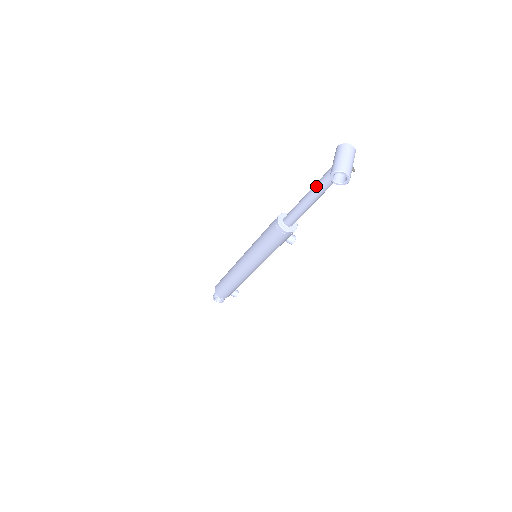
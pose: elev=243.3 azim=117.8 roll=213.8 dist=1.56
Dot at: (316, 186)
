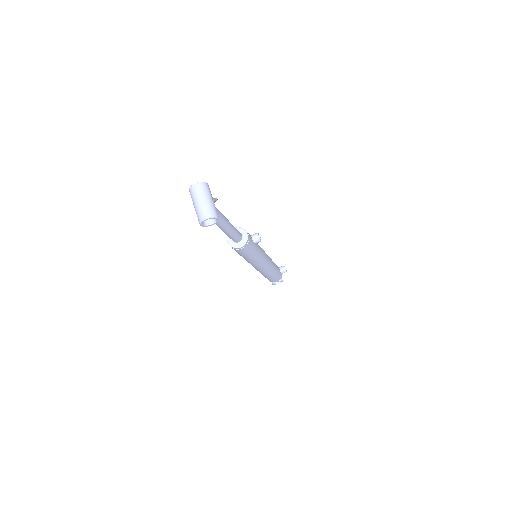
Dot at: occluded
